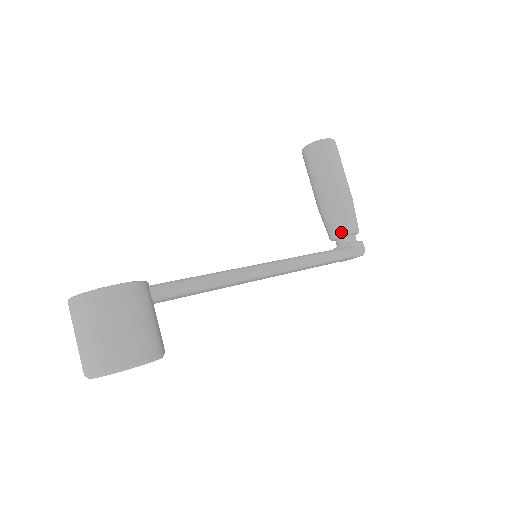
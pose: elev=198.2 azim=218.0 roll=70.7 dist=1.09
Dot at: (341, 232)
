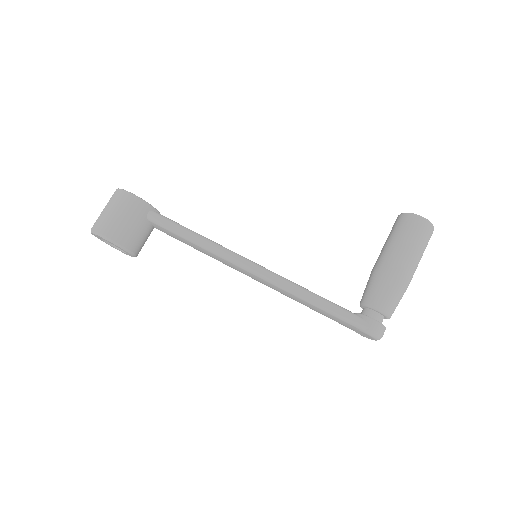
Dot at: (364, 300)
